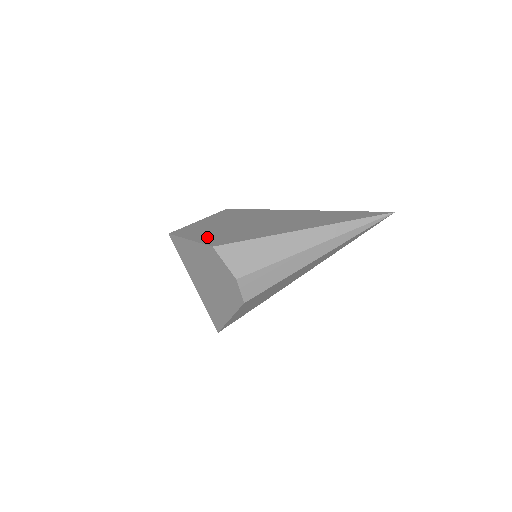
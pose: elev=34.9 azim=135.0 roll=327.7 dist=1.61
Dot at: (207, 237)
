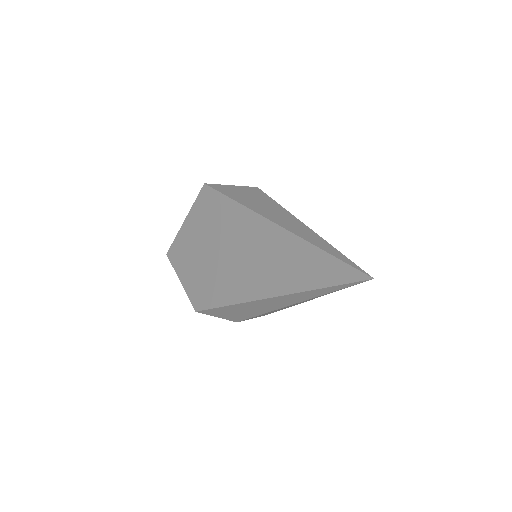
Dot at: (191, 282)
